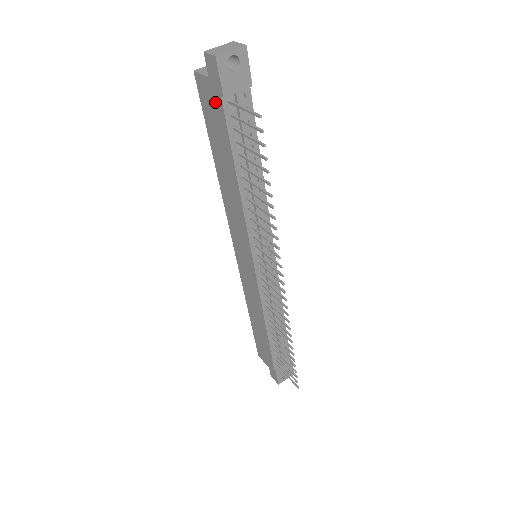
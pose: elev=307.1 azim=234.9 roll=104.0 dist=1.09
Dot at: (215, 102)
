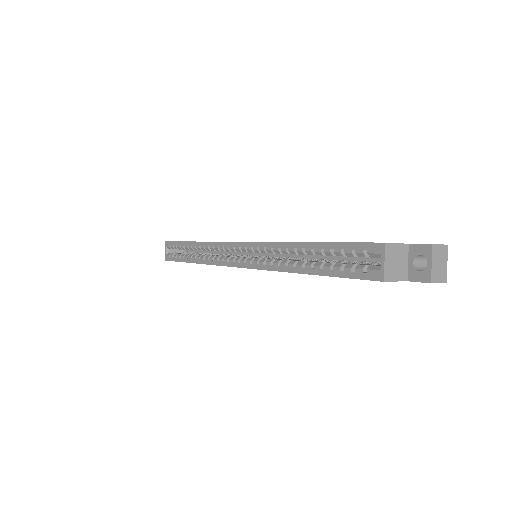
Dot at: occluded
